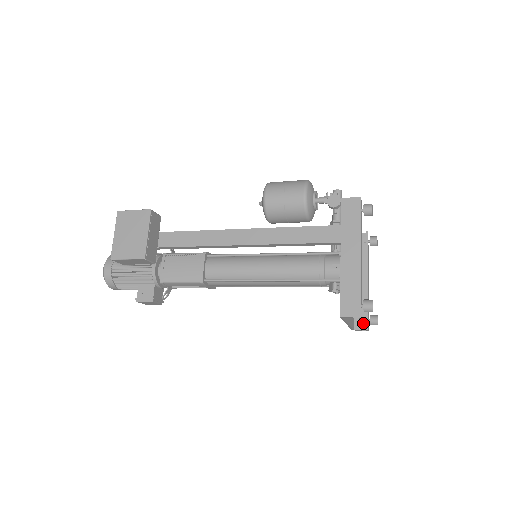
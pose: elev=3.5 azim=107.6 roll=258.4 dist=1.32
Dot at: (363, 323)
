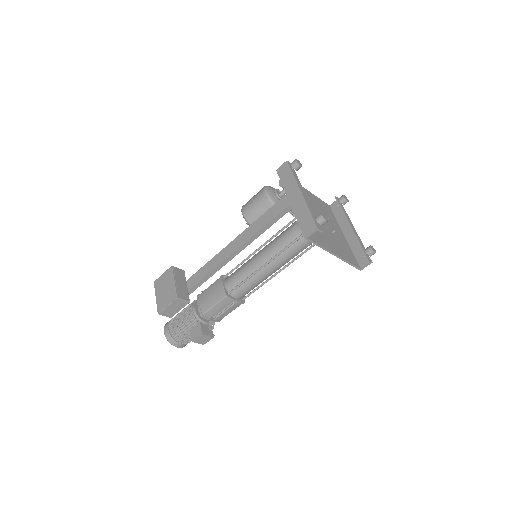
Dot at: (365, 259)
